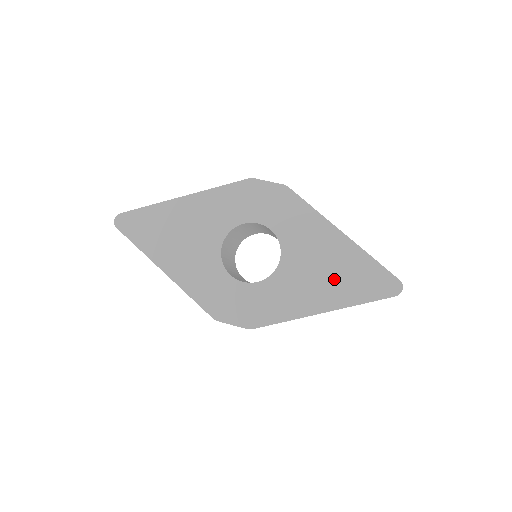
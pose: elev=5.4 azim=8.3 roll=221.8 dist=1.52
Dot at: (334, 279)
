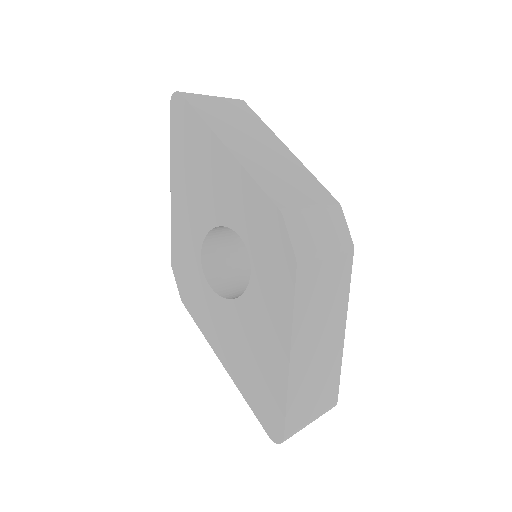
Dot at: (250, 366)
